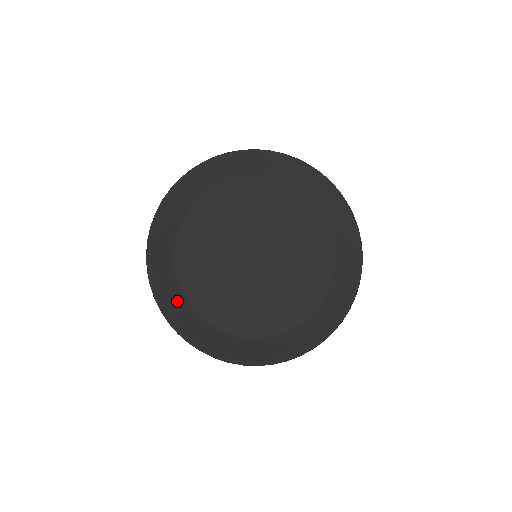
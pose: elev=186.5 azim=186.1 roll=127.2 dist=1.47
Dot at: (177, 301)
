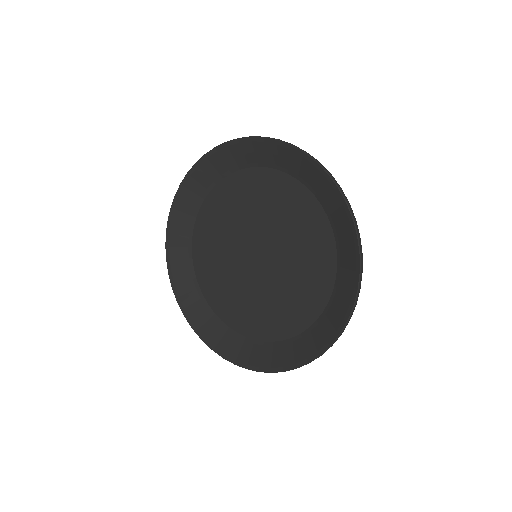
Dot at: (252, 349)
